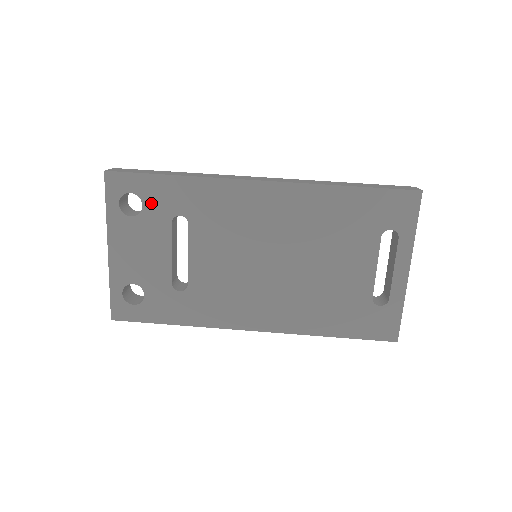
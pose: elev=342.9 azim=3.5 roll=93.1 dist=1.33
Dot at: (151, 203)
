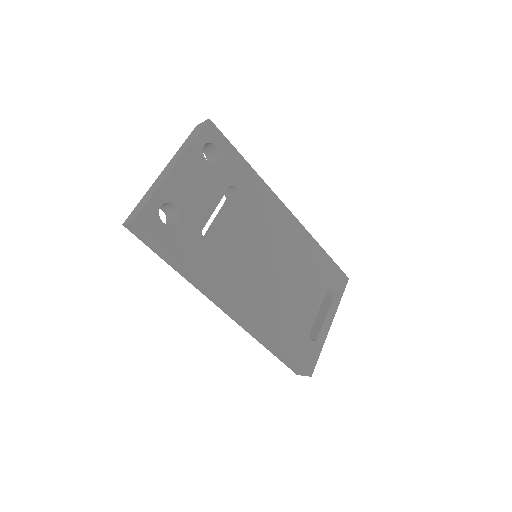
Dot at: (224, 164)
